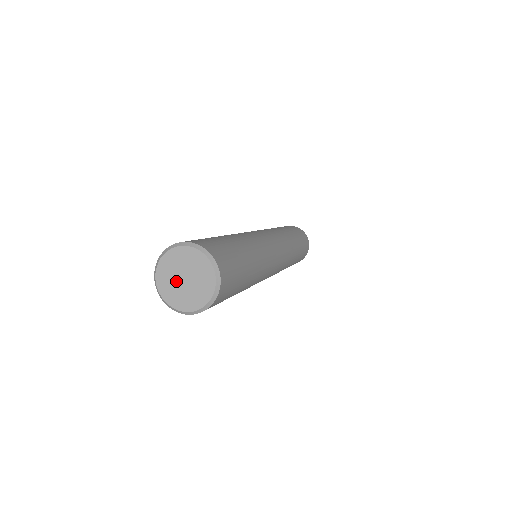
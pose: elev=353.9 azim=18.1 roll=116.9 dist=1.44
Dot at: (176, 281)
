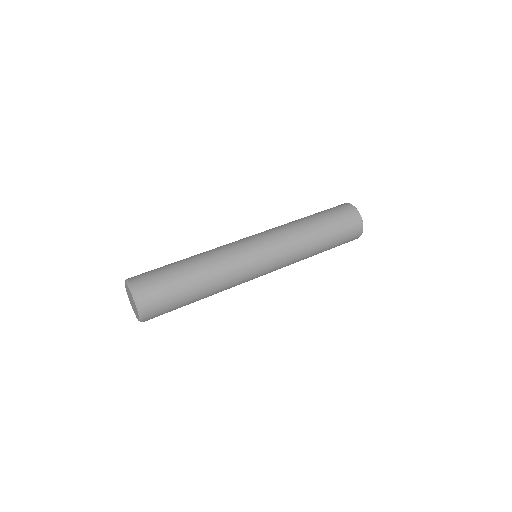
Dot at: (132, 303)
